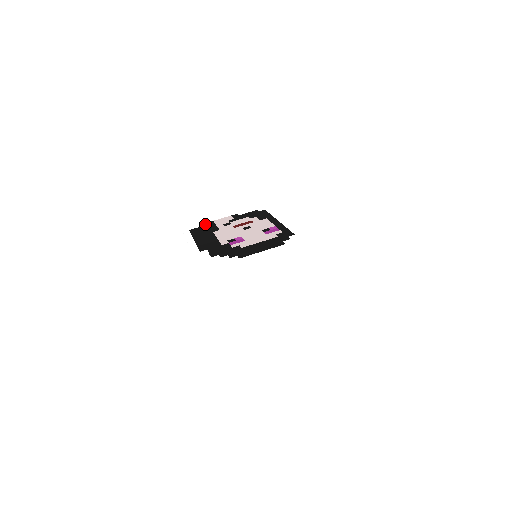
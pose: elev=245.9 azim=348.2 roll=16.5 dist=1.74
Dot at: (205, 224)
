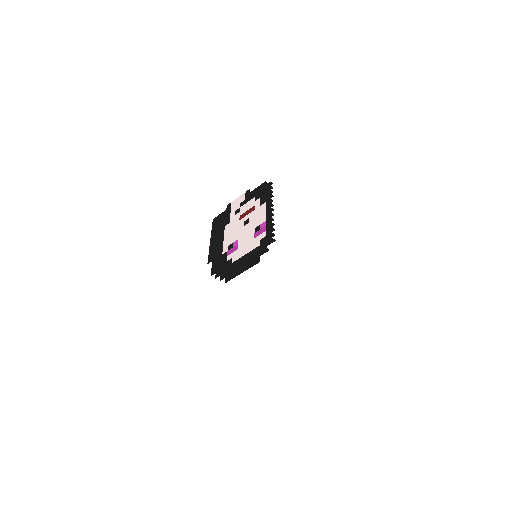
Dot at: (224, 209)
